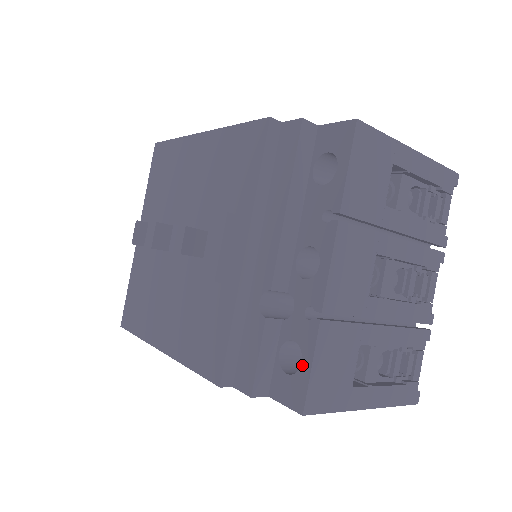
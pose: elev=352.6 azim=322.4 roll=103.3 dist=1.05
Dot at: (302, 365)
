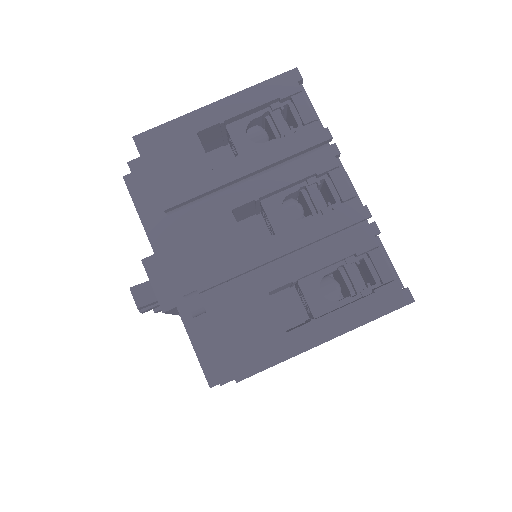
Dot at: (219, 341)
